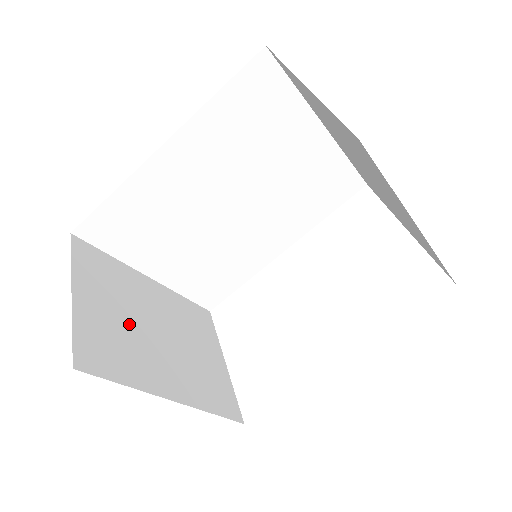
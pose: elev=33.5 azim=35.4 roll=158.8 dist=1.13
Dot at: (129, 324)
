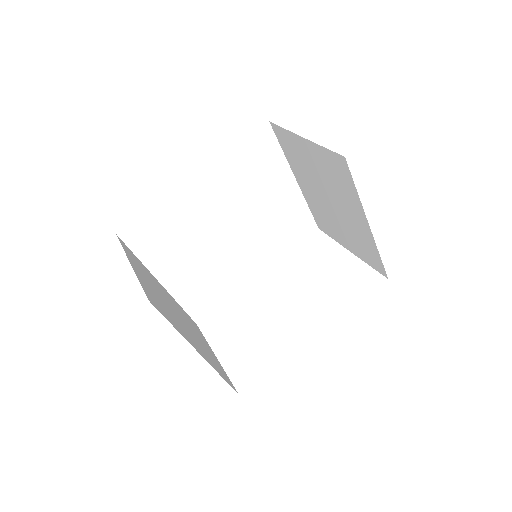
Dot at: (162, 299)
